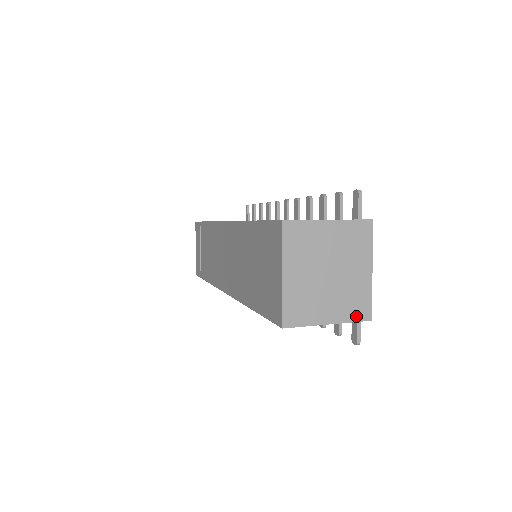
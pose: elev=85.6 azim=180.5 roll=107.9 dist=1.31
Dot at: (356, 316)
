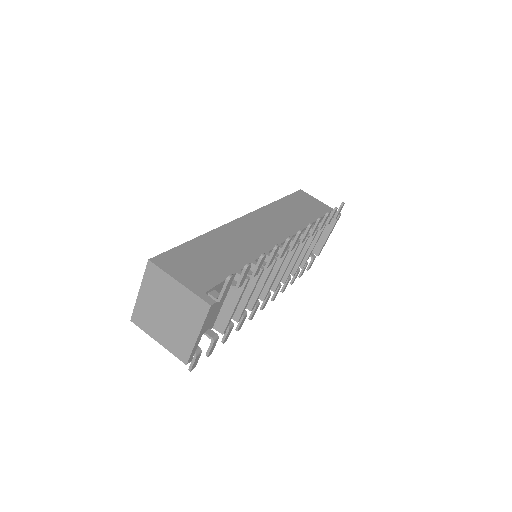
Dot at: (177, 353)
